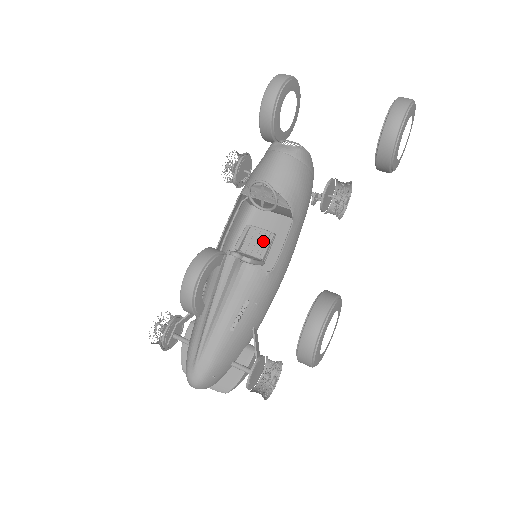
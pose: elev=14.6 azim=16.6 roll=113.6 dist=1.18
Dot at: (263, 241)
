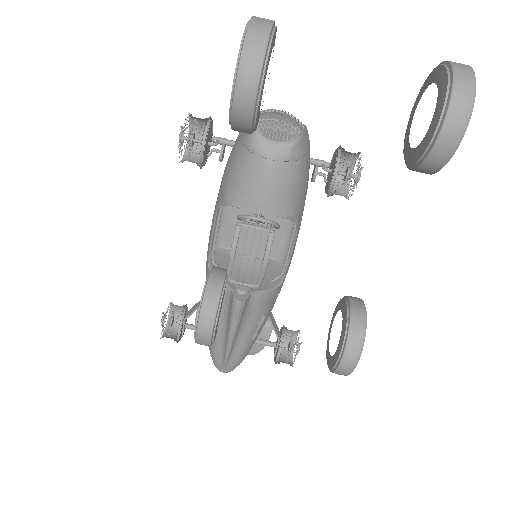
Dot at: (261, 241)
